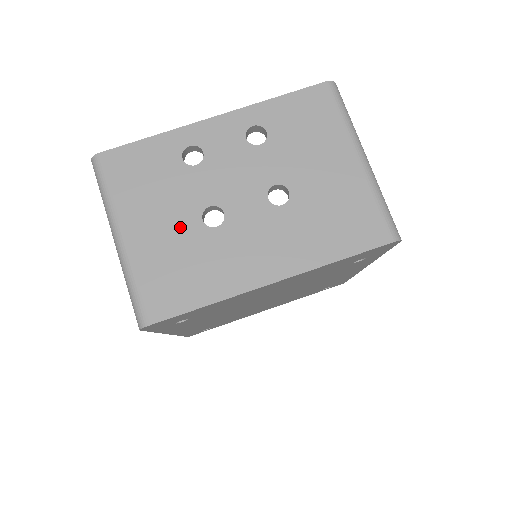
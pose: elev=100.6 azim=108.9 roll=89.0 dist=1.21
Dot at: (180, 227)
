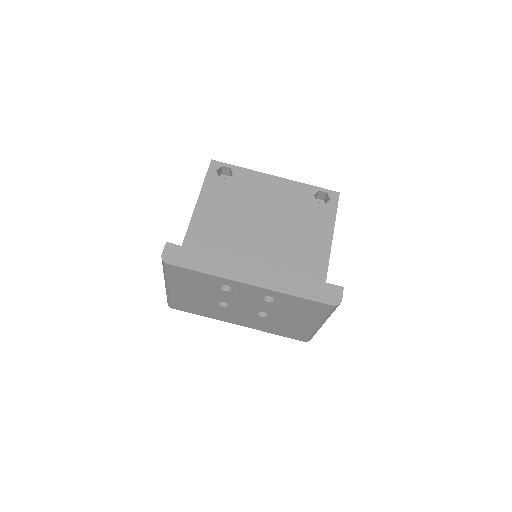
Dot at: (203, 299)
